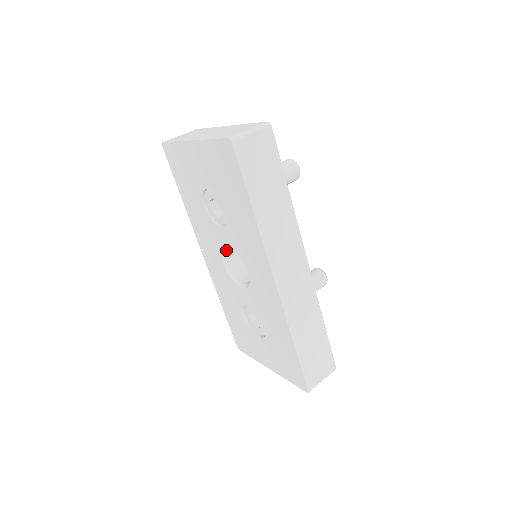
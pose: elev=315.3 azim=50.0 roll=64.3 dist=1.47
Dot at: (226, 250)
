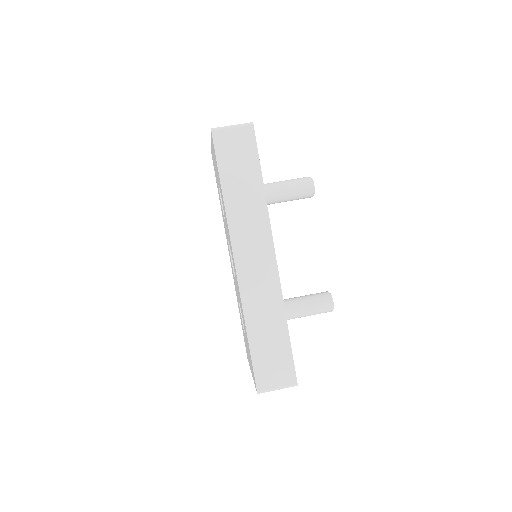
Dot at: occluded
